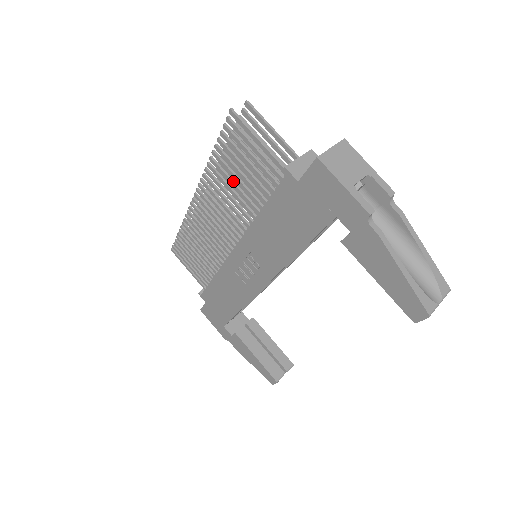
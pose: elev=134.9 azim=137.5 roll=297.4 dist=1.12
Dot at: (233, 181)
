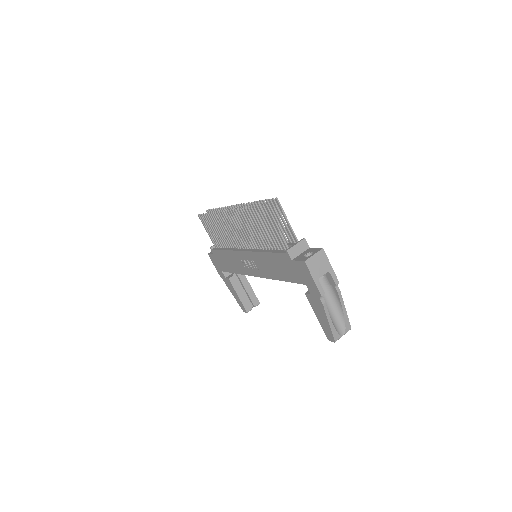
Dot at: (255, 226)
